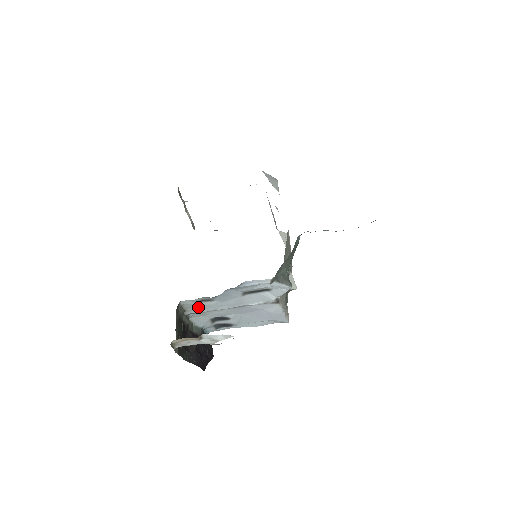
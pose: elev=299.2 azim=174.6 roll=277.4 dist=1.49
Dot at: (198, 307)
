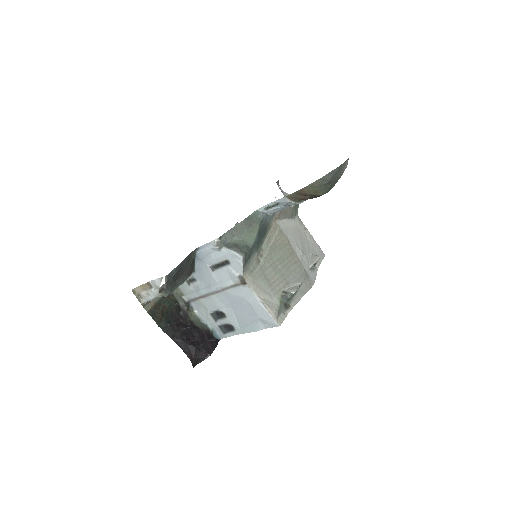
Dot at: (190, 290)
